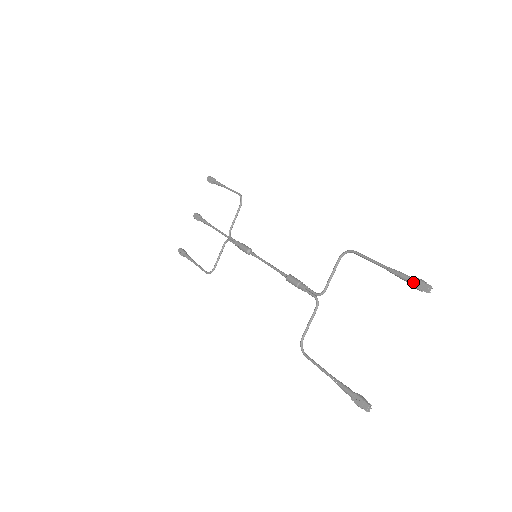
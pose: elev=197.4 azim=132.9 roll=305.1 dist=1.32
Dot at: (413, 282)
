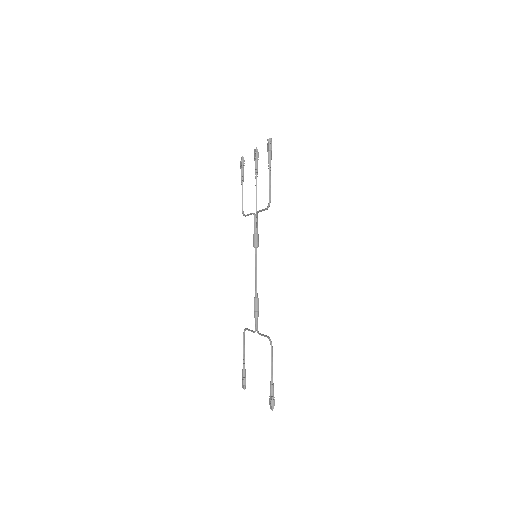
Dot at: (270, 399)
